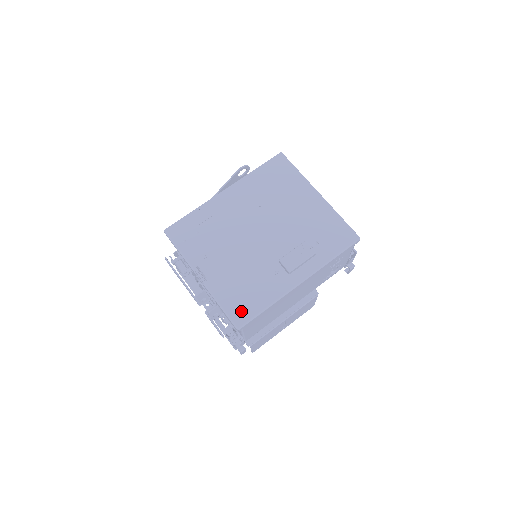
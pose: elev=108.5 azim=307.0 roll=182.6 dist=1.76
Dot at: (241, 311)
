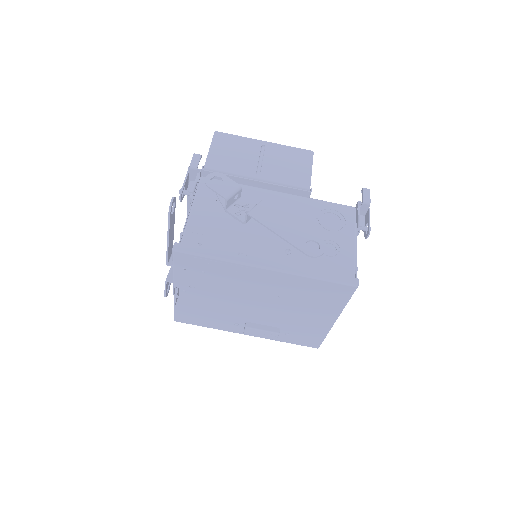
Dot at: (187, 319)
